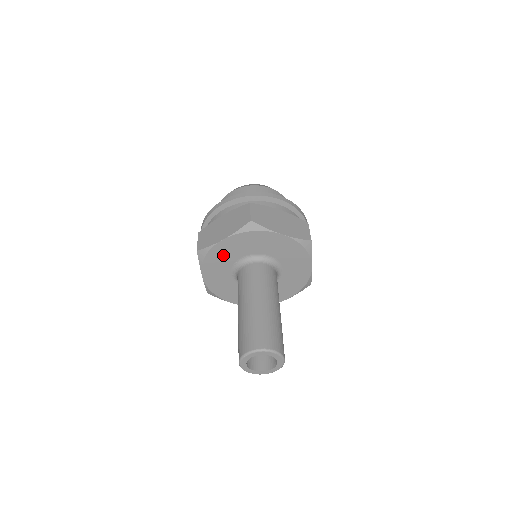
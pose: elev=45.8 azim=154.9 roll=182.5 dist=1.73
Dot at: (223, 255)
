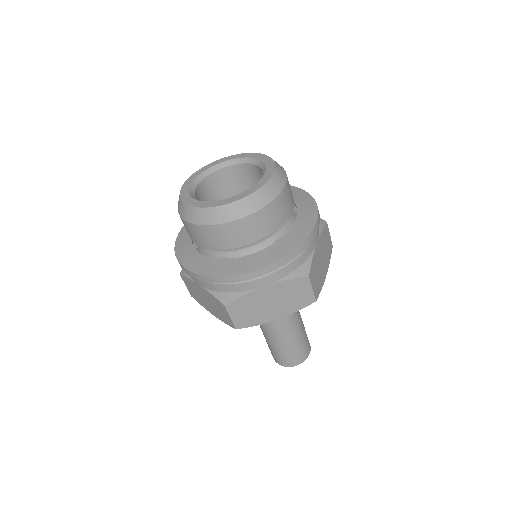
Dot at: occluded
